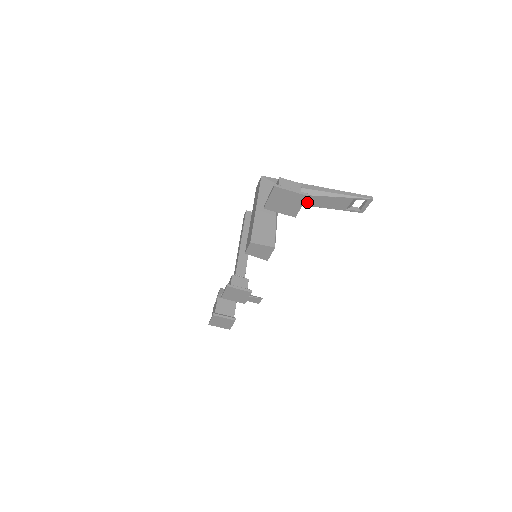
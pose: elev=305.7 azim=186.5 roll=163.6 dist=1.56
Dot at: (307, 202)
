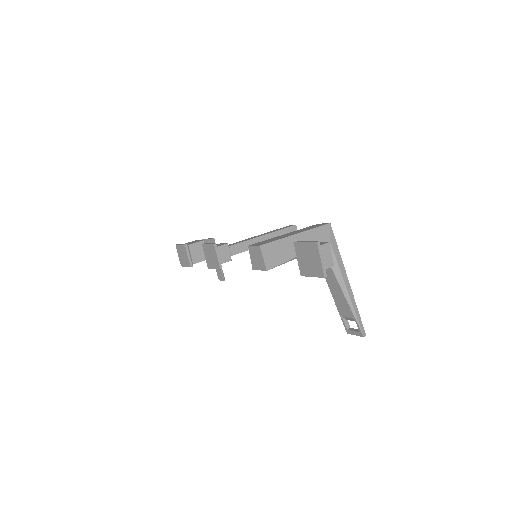
Dot at: (329, 277)
